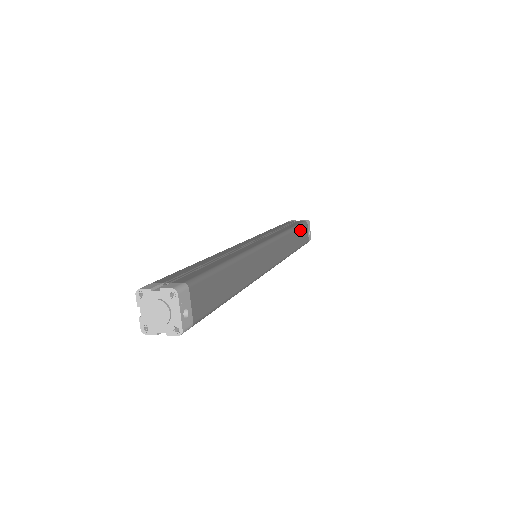
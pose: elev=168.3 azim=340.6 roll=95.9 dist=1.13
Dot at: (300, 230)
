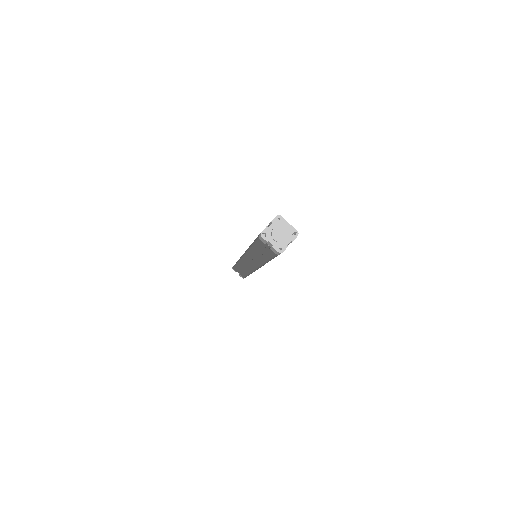
Dot at: occluded
